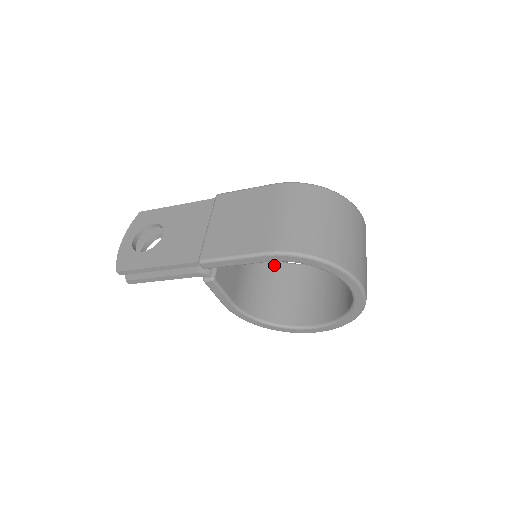
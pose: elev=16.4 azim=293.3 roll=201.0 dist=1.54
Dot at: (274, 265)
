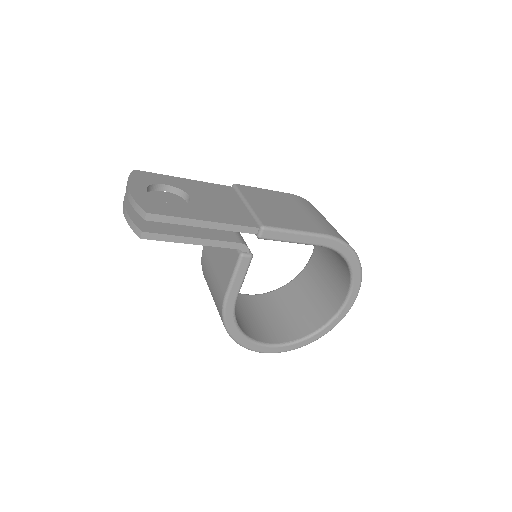
Dot at: occluded
